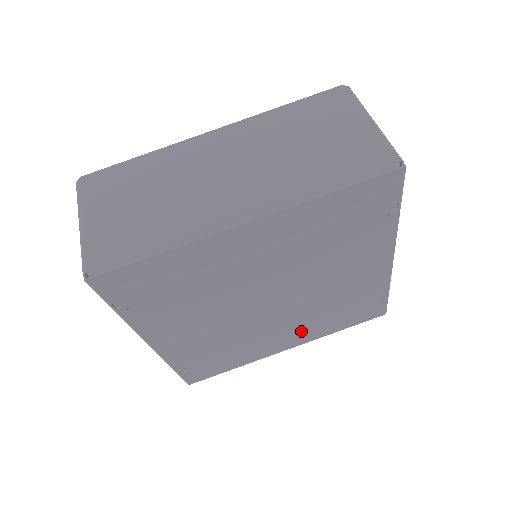
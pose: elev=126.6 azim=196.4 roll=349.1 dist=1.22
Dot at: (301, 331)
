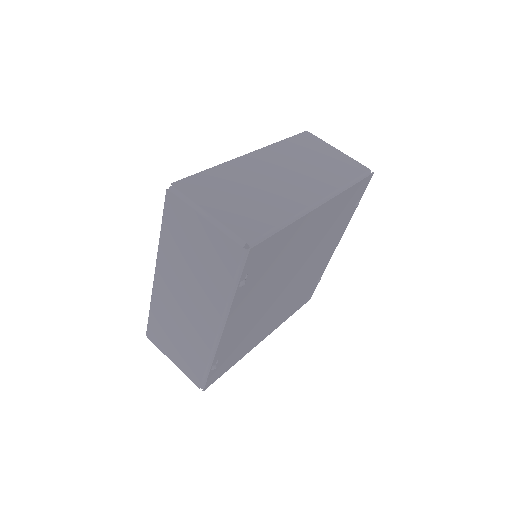
Dot at: (279, 317)
